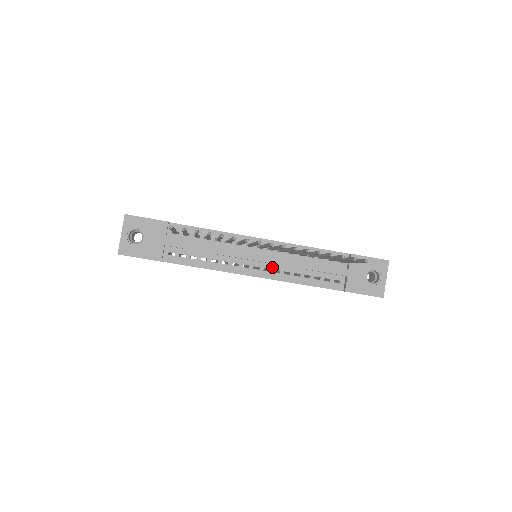
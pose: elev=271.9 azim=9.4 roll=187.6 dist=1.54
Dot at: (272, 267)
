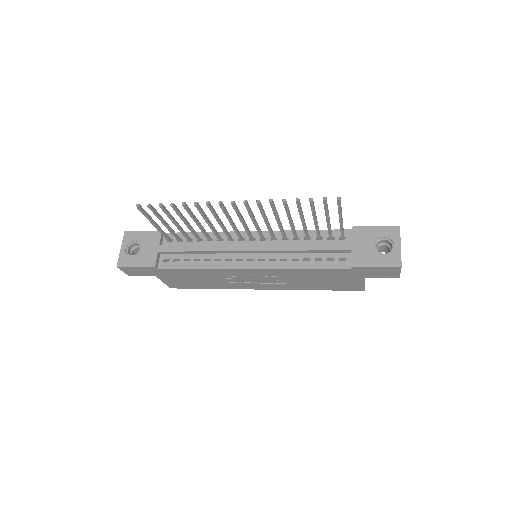
Dot at: (267, 256)
